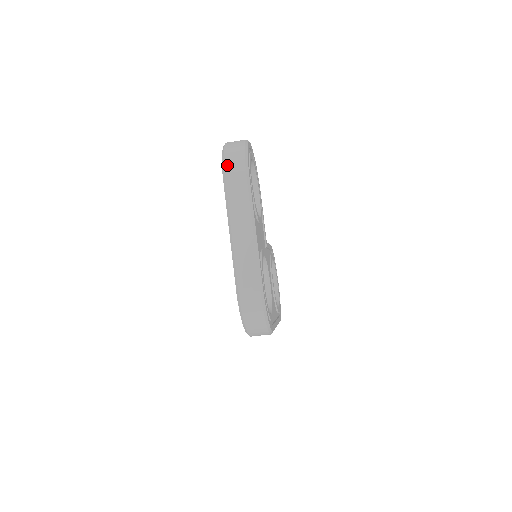
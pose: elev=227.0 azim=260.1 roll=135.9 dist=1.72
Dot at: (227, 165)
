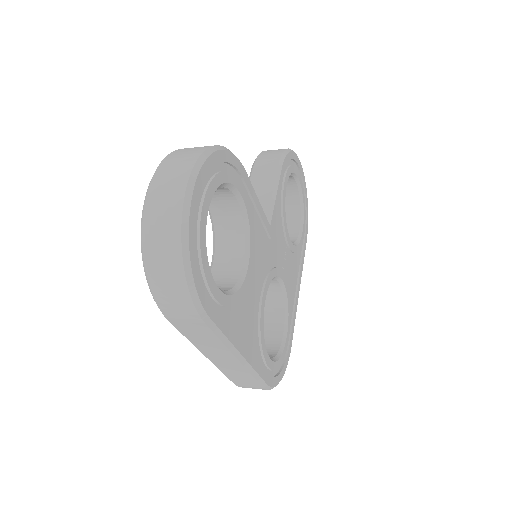
Dot at: (161, 303)
